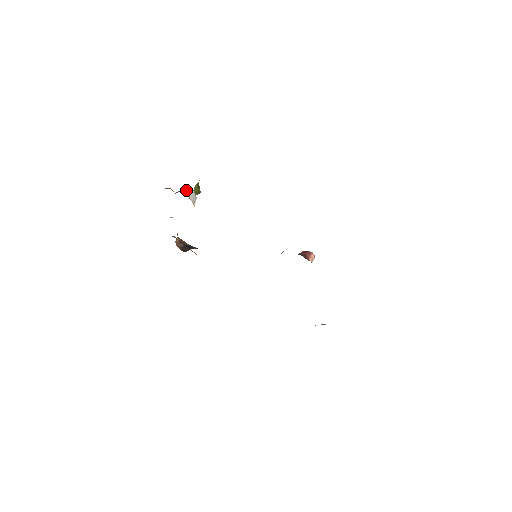
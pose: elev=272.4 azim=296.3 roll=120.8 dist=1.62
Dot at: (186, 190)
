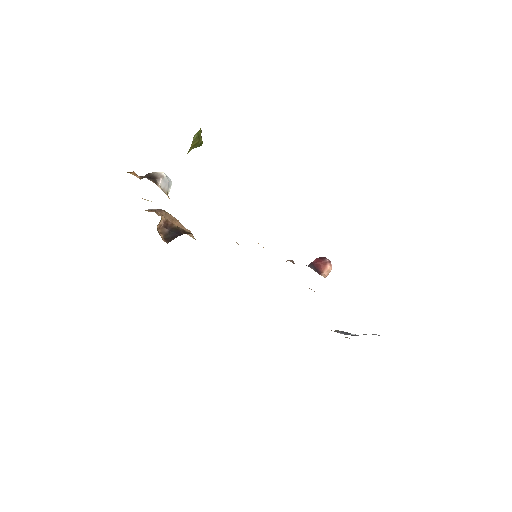
Dot at: (155, 174)
